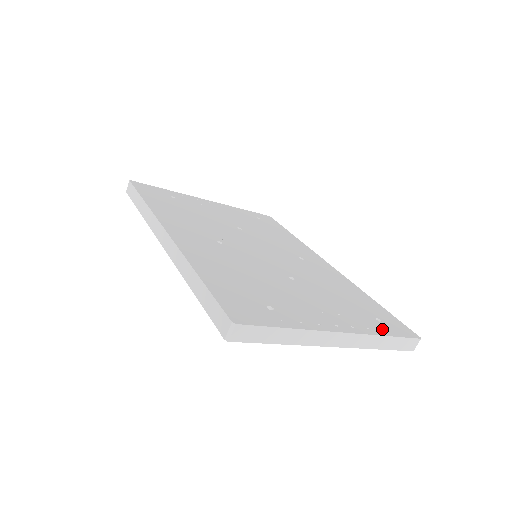
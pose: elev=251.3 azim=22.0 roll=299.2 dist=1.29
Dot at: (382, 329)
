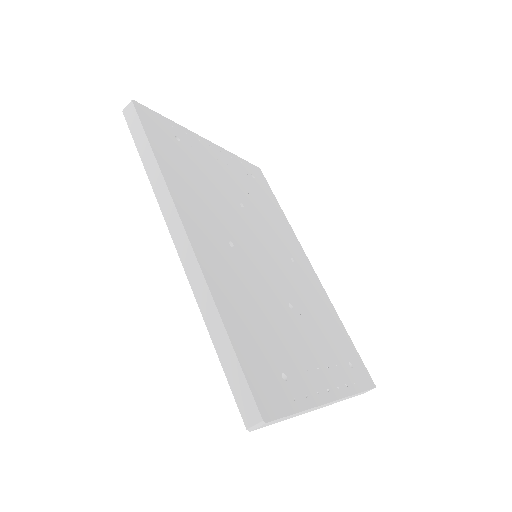
Dot at: (354, 382)
